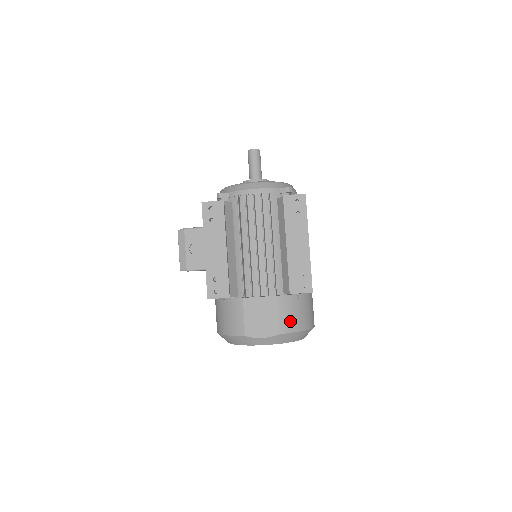
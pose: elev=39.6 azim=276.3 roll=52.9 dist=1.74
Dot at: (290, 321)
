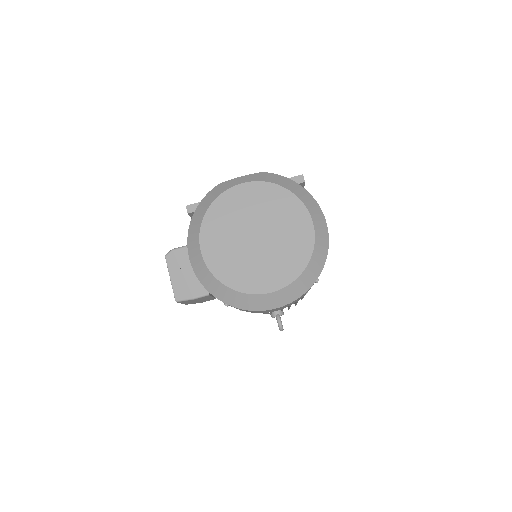
Dot at: occluded
